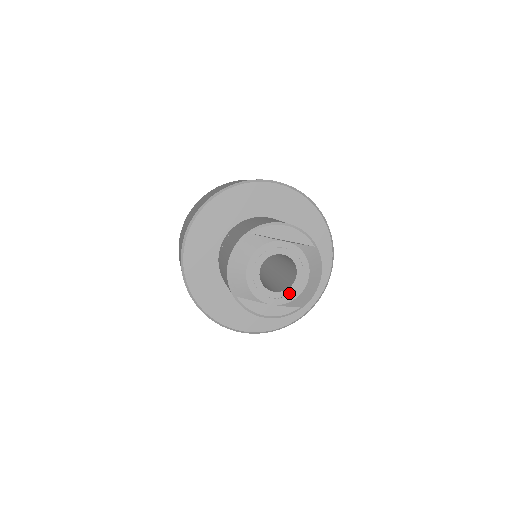
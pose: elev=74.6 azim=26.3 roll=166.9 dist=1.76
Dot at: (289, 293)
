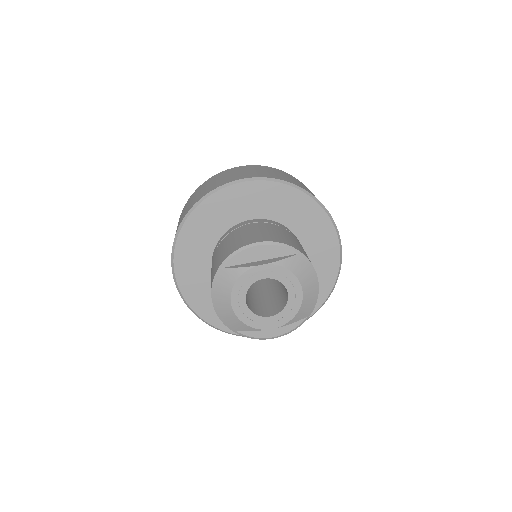
Dot at: (287, 312)
